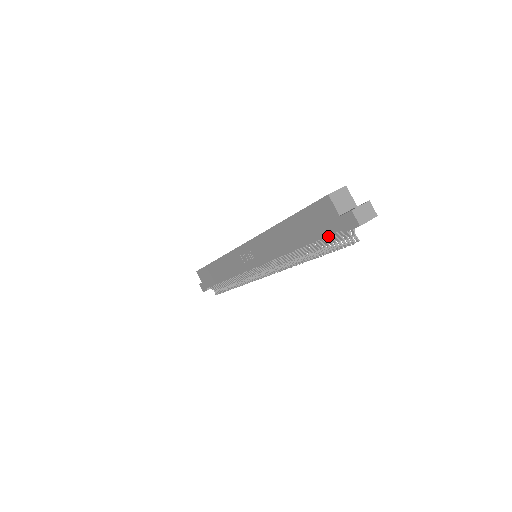
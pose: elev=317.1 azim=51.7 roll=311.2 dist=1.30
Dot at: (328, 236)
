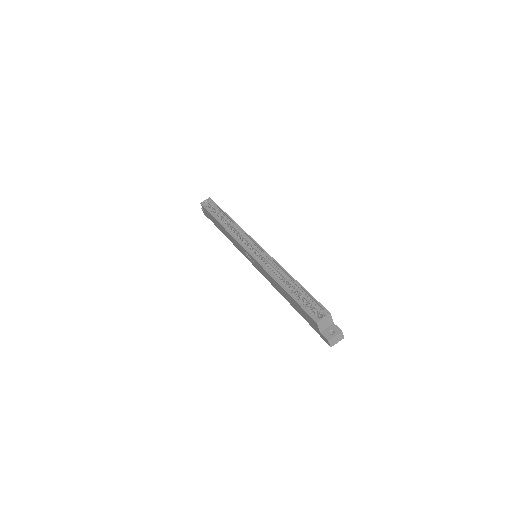
Dot at: occluded
